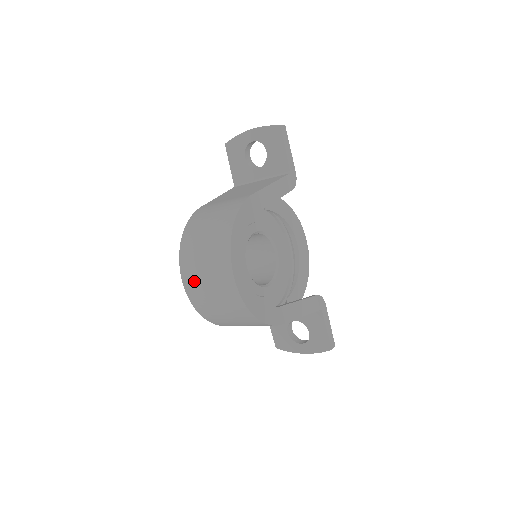
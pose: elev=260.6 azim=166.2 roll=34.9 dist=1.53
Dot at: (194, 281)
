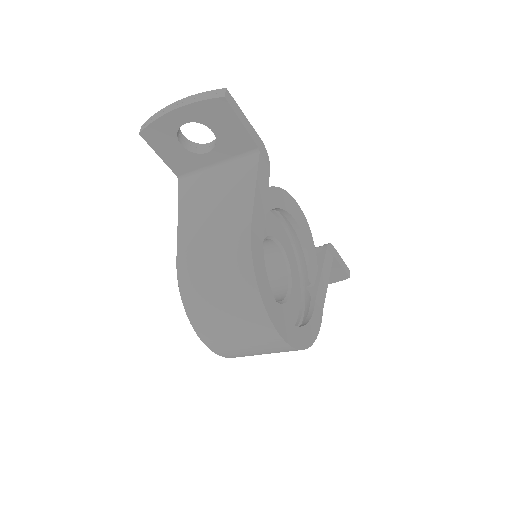
Dot at: (230, 350)
